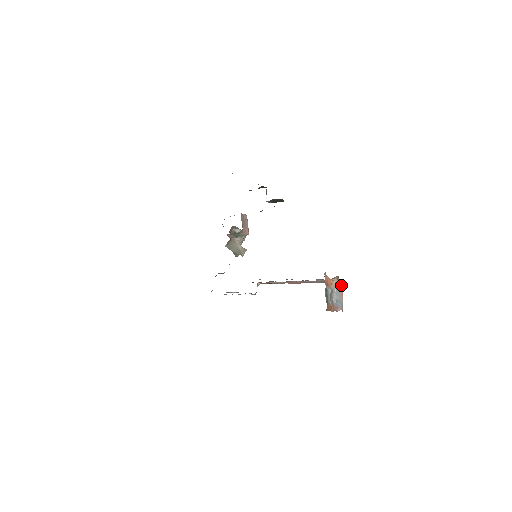
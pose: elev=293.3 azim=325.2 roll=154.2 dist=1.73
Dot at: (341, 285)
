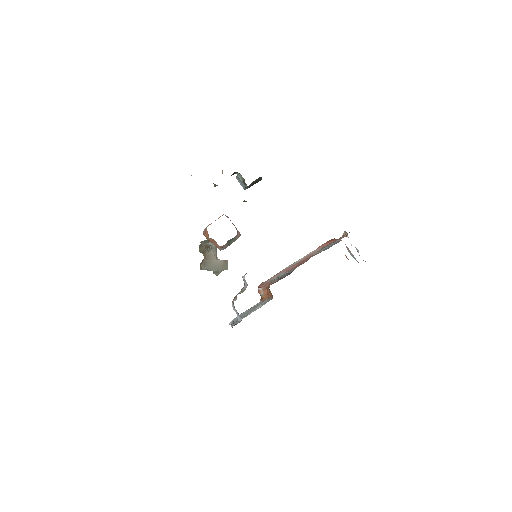
Dot at: occluded
